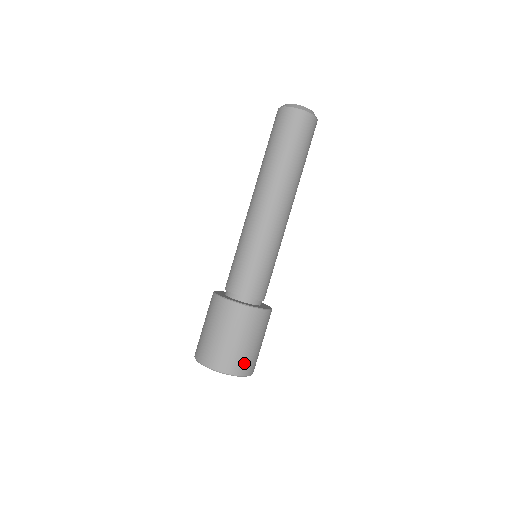
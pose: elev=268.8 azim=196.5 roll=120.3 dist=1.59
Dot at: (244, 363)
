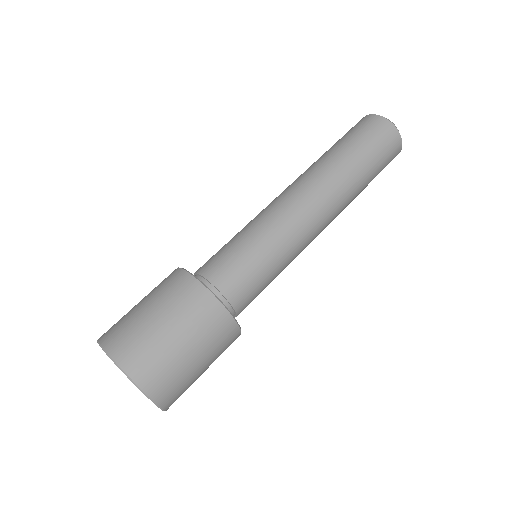
Dot at: (178, 392)
